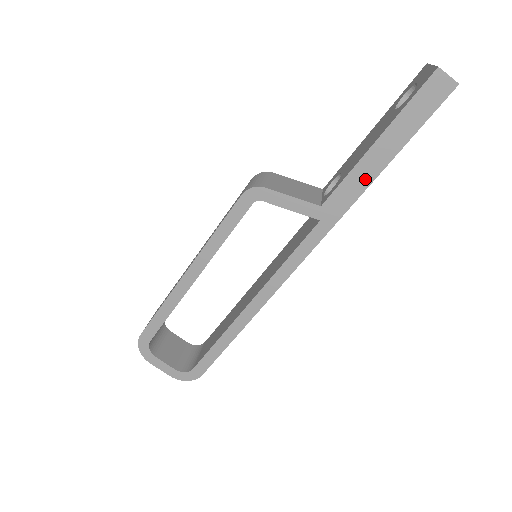
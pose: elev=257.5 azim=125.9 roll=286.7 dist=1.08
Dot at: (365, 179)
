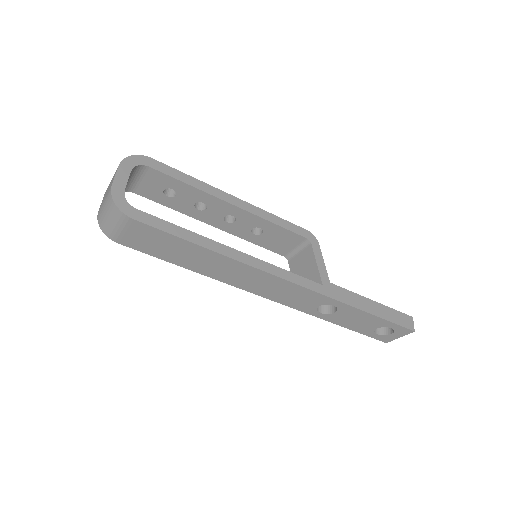
Dot at: (357, 304)
